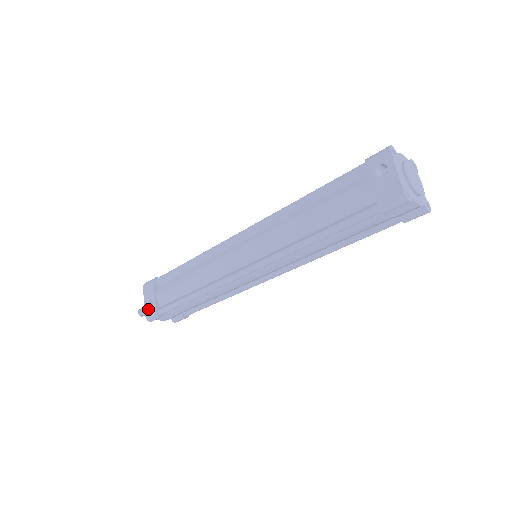
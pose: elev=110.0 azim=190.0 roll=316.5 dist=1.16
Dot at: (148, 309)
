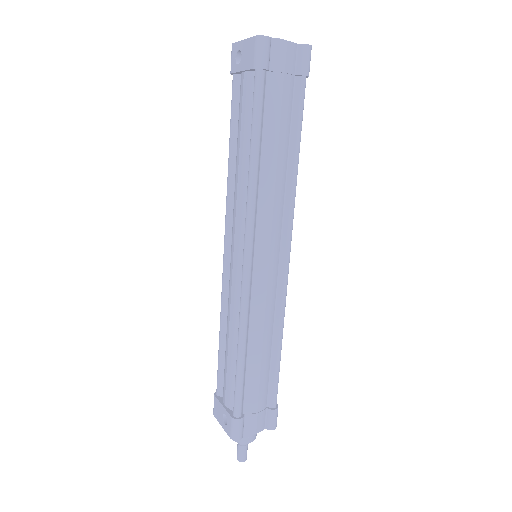
Dot at: (226, 427)
